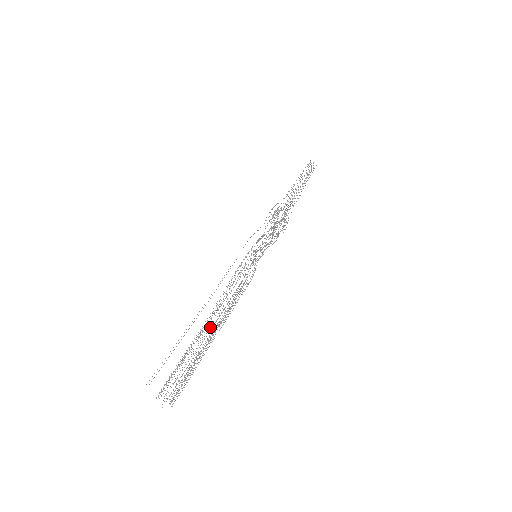
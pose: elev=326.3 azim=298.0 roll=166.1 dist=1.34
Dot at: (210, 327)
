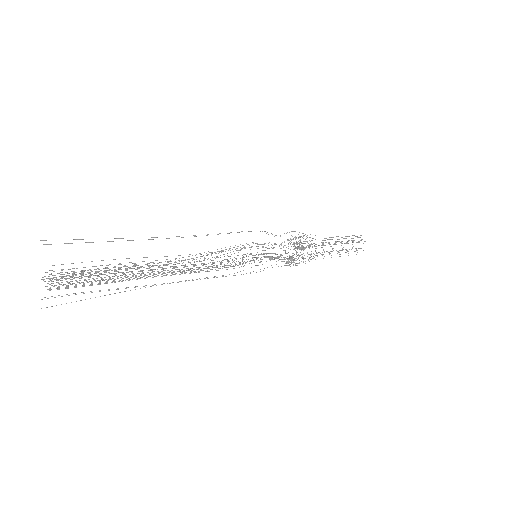
Dot at: occluded
